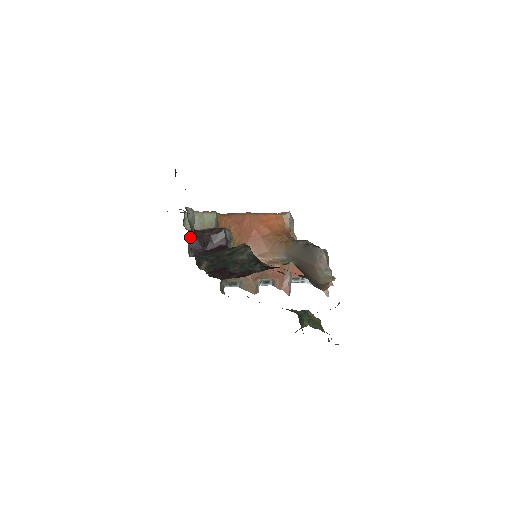
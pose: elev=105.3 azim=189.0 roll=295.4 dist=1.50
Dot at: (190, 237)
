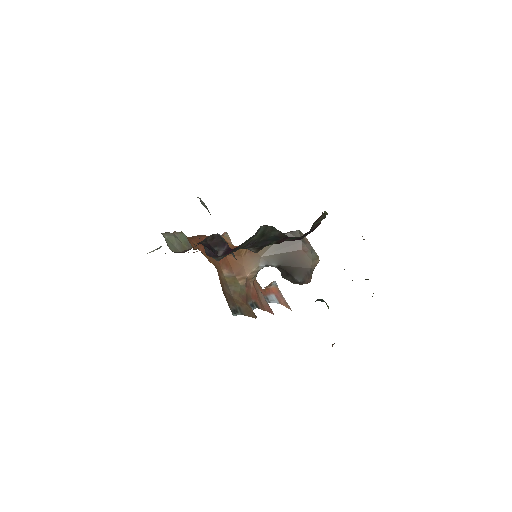
Dot at: occluded
